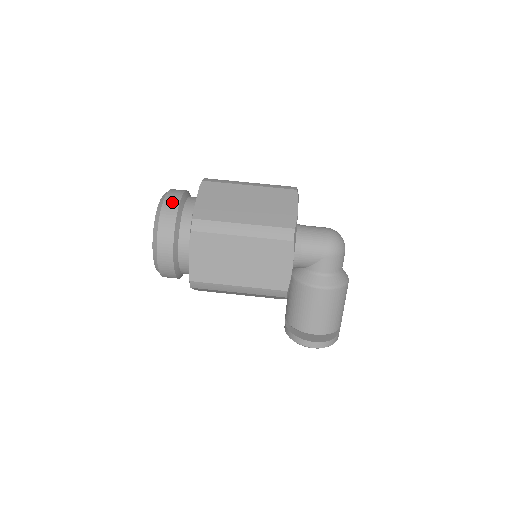
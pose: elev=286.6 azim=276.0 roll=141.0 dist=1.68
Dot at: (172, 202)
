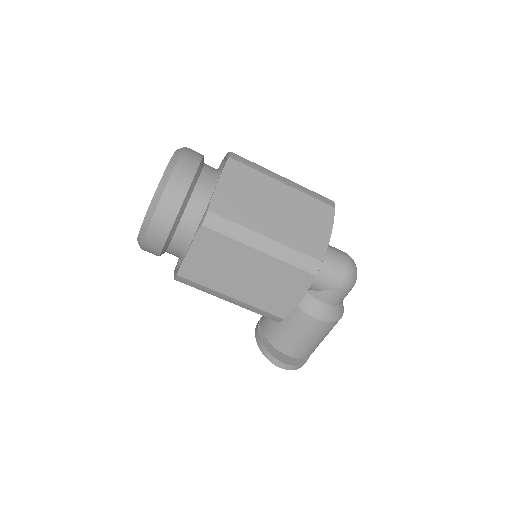
Dot at: (185, 173)
